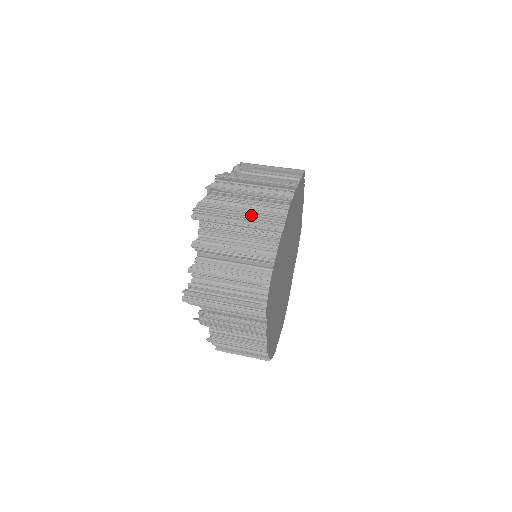
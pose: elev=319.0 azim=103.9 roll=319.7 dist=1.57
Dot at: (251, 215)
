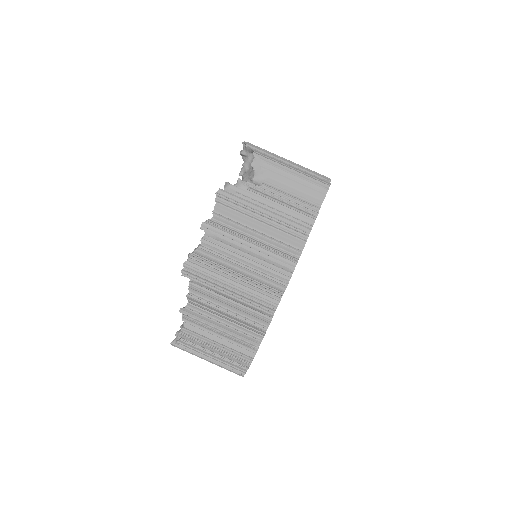
Dot at: (245, 287)
